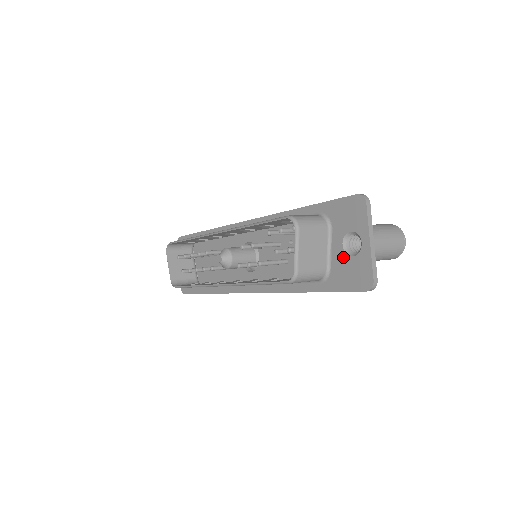
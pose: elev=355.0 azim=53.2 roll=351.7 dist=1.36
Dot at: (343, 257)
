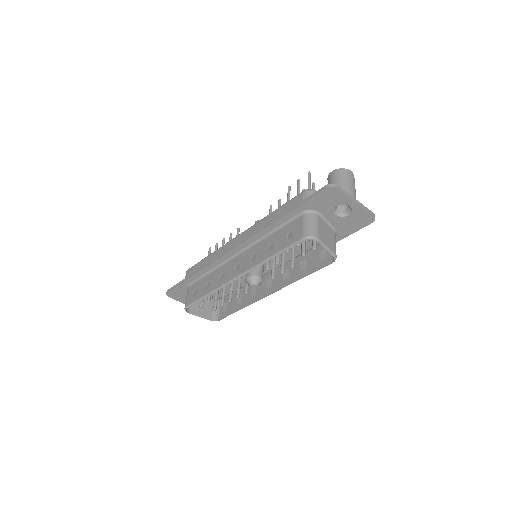
Dot at: (341, 219)
